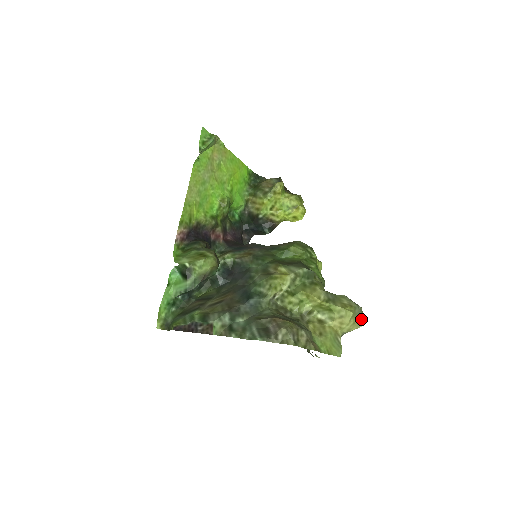
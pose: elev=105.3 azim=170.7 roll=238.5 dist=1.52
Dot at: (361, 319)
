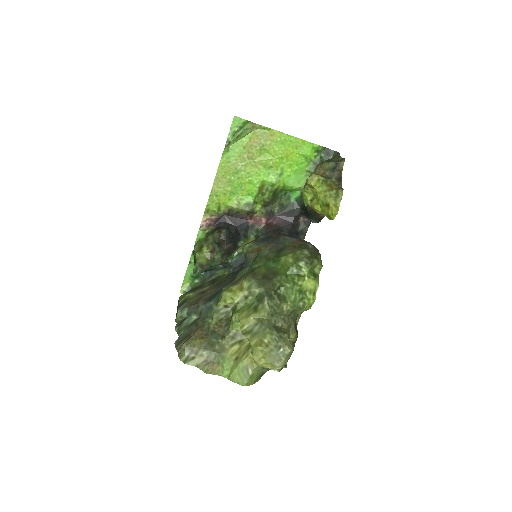
Dot at: (279, 362)
